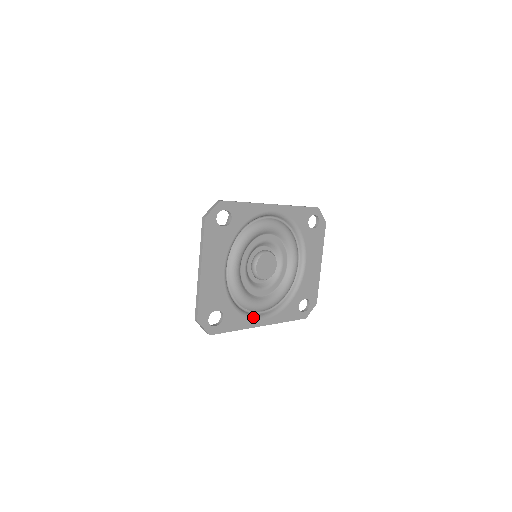
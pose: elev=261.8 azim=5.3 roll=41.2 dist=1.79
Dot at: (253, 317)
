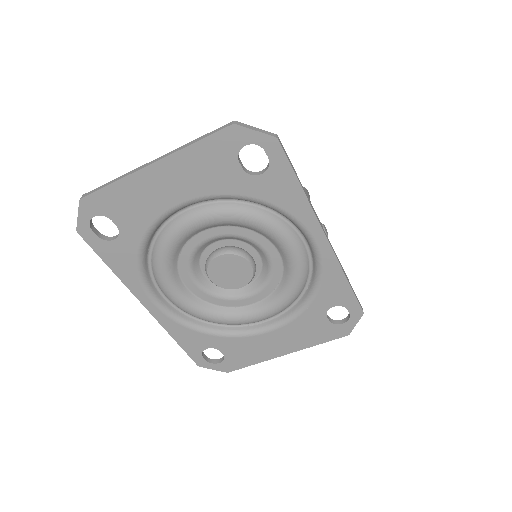
Dot at: (147, 287)
